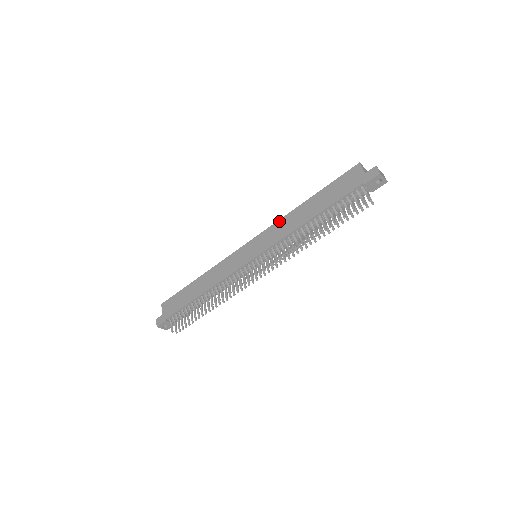
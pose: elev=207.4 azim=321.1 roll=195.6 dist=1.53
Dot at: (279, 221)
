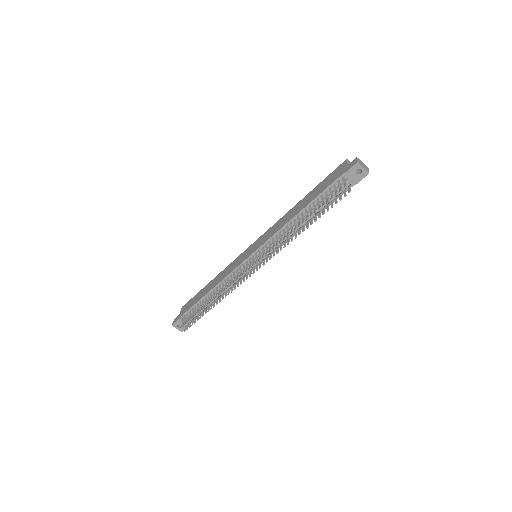
Dot at: (278, 221)
